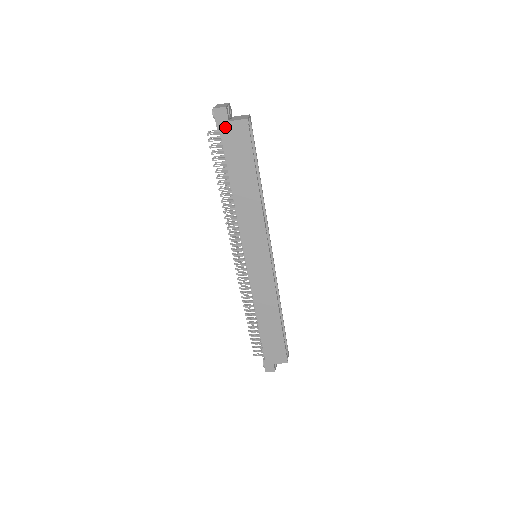
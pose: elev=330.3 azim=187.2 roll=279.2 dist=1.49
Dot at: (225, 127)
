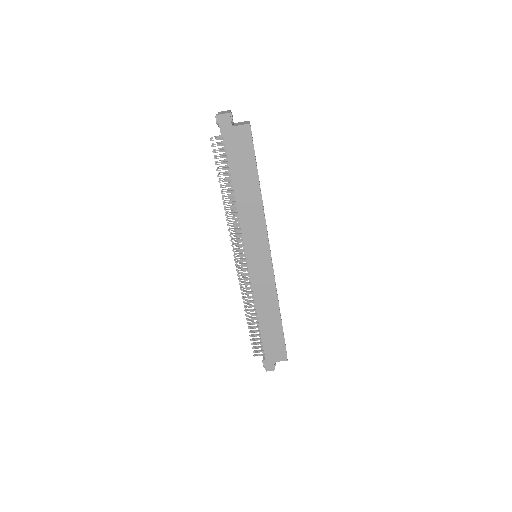
Dot at: (228, 132)
